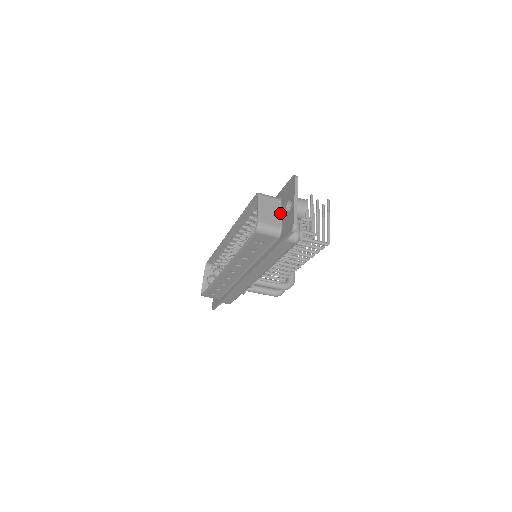
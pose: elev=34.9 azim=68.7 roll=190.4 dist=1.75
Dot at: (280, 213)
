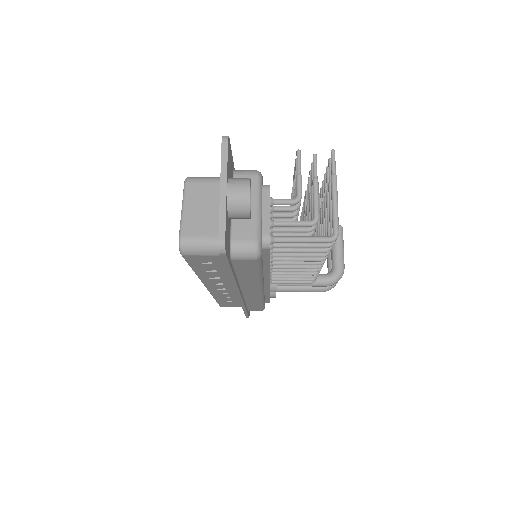
Dot at: occluded
